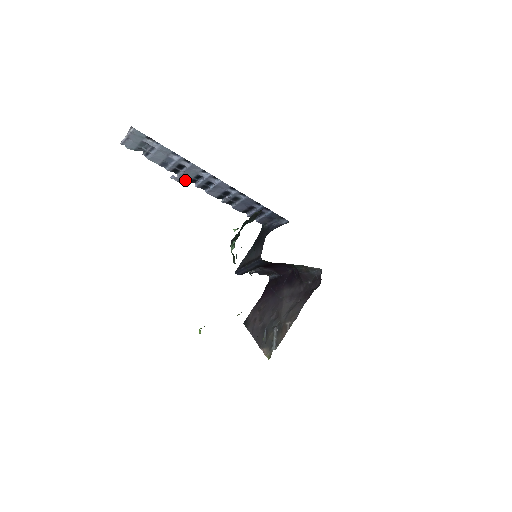
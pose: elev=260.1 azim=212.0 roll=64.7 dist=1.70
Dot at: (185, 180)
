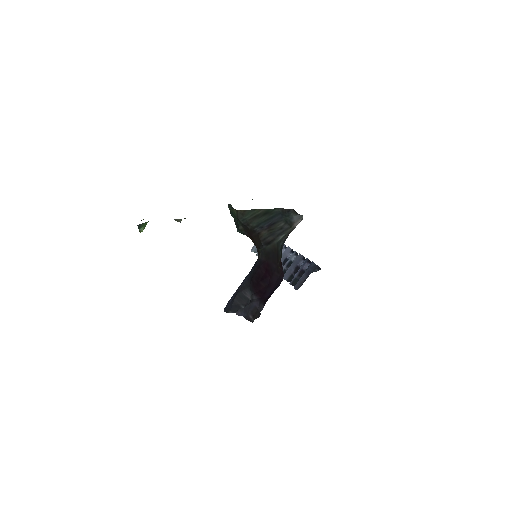
Dot at: occluded
